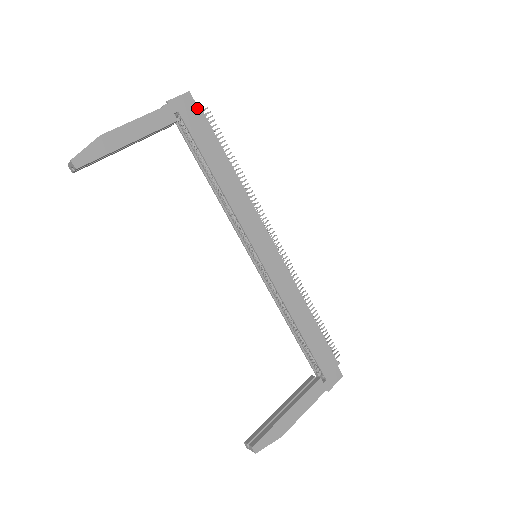
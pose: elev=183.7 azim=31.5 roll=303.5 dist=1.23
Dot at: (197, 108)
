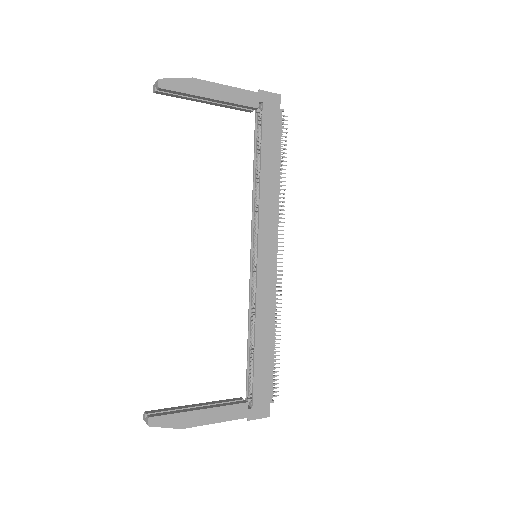
Dot at: (279, 110)
